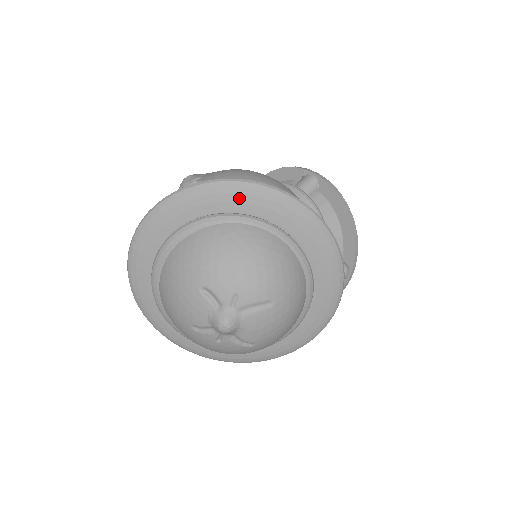
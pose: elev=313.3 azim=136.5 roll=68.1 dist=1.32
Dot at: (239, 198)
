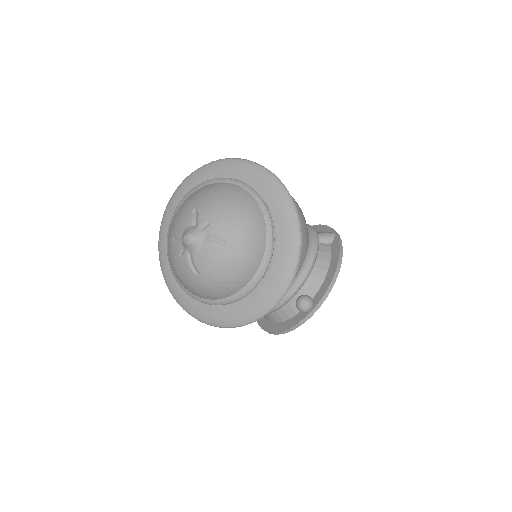
Dot at: (257, 177)
